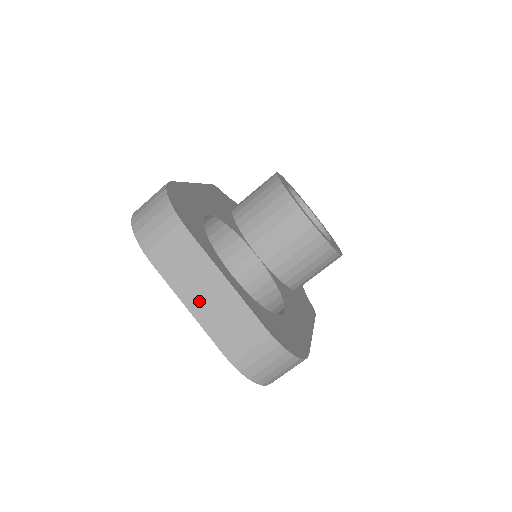
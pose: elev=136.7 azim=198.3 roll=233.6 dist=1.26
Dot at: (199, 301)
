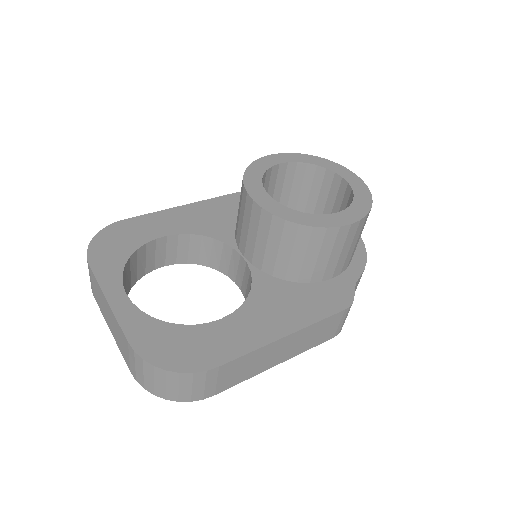
Dot at: (110, 324)
